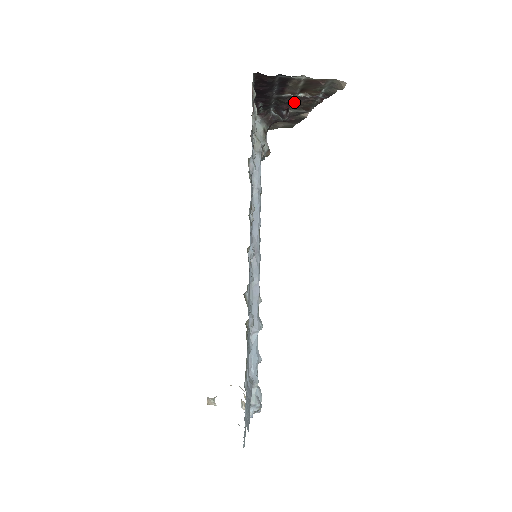
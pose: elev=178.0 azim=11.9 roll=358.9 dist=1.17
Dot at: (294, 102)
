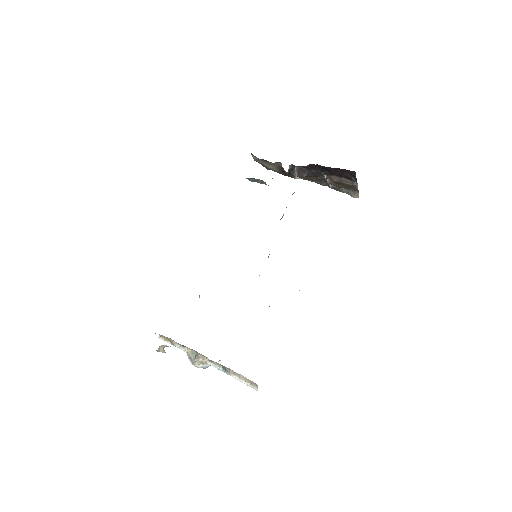
Dot at: occluded
